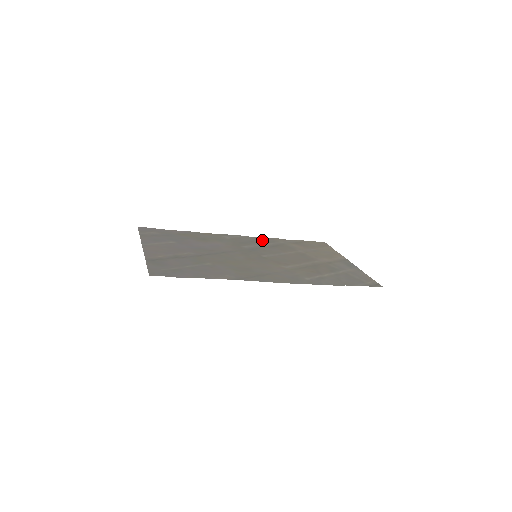
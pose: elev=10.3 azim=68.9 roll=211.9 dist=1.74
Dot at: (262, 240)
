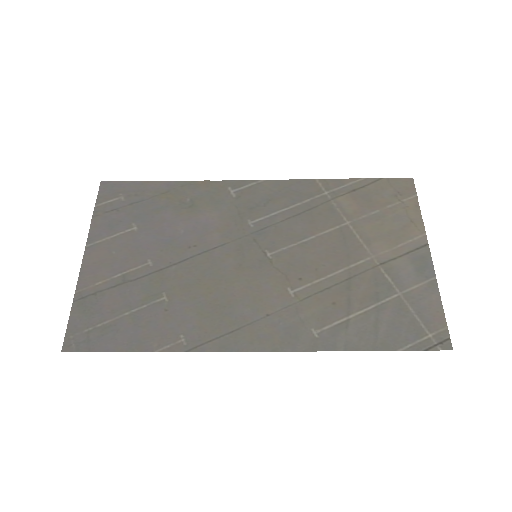
Dot at: (291, 191)
